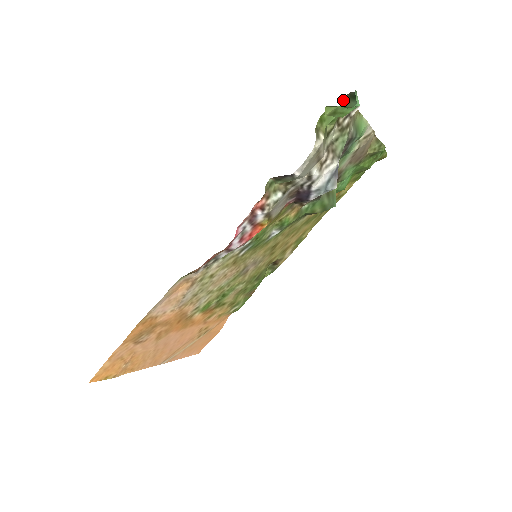
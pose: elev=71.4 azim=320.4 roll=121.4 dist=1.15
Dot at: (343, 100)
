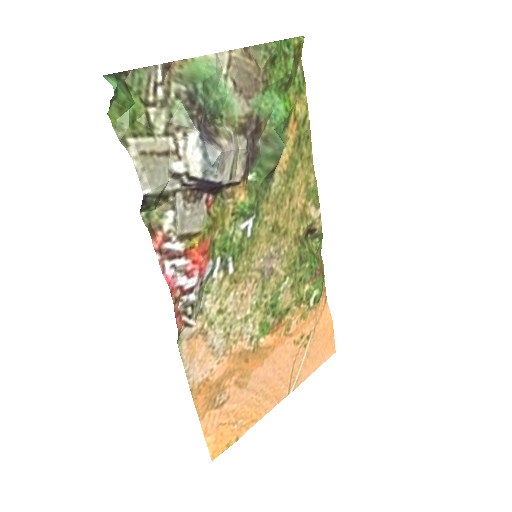
Dot at: (126, 85)
